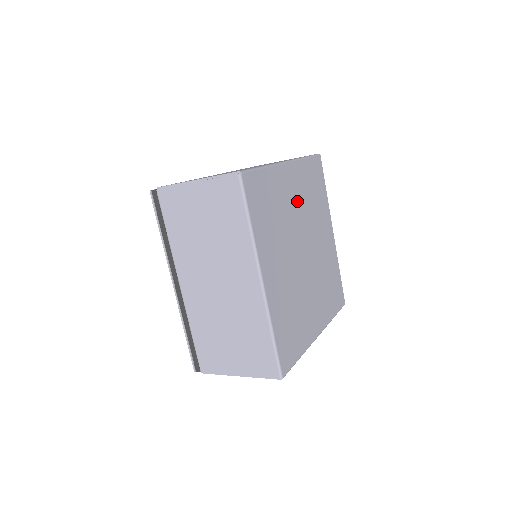
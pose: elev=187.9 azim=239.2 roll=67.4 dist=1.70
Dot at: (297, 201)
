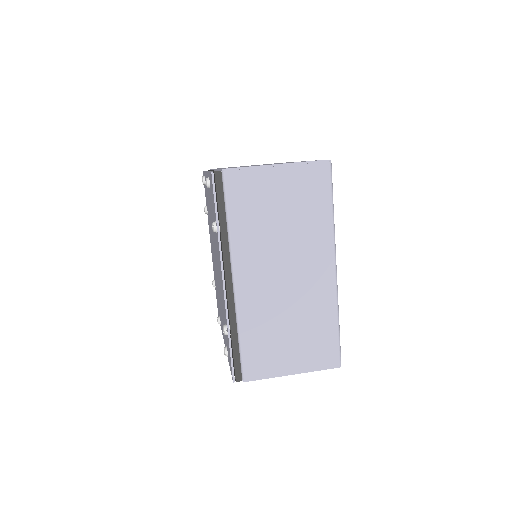
Dot at: occluded
